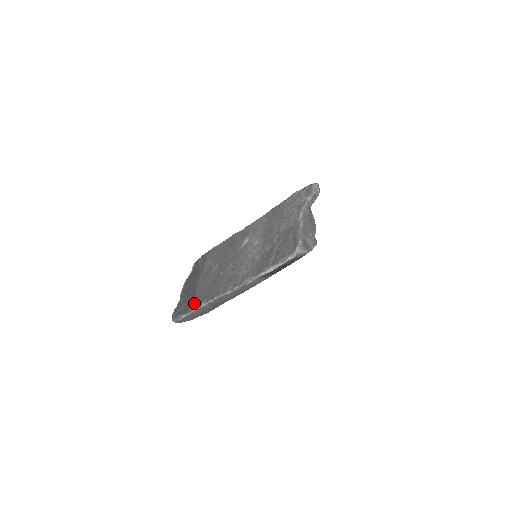
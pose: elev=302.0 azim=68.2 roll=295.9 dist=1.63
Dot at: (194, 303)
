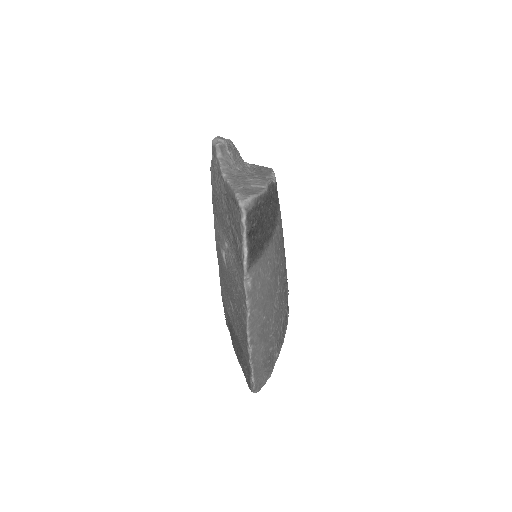
Dot at: (246, 358)
